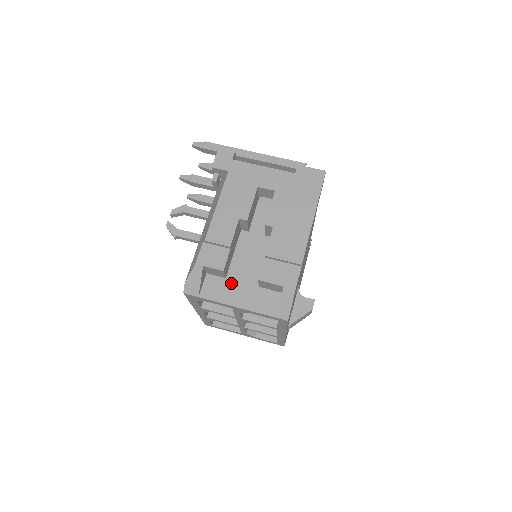
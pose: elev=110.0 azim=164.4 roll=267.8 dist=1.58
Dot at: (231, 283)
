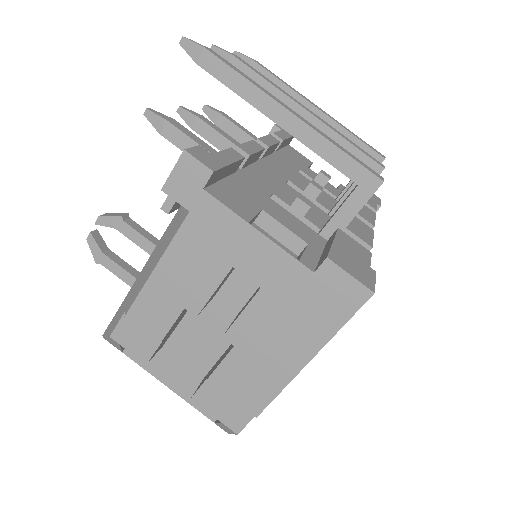
Dot at: (168, 356)
